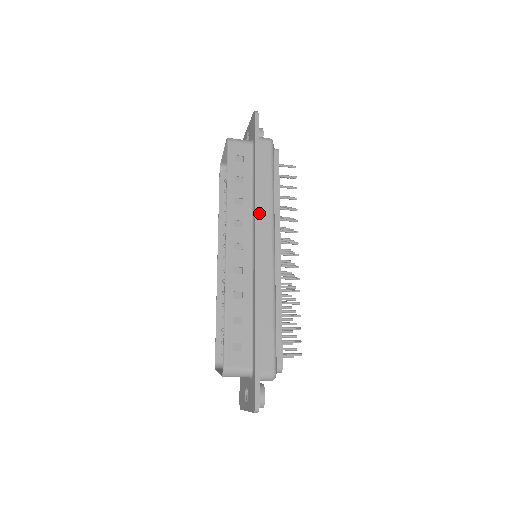
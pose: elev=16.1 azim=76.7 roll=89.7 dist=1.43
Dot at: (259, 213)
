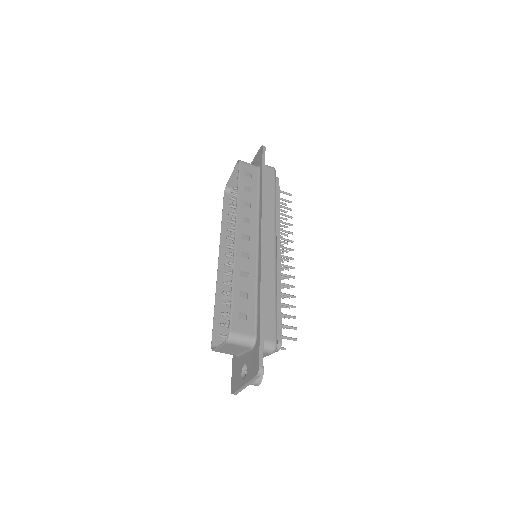
Dot at: (264, 216)
